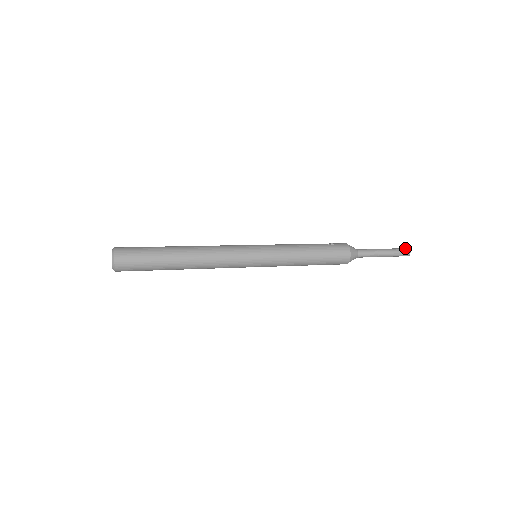
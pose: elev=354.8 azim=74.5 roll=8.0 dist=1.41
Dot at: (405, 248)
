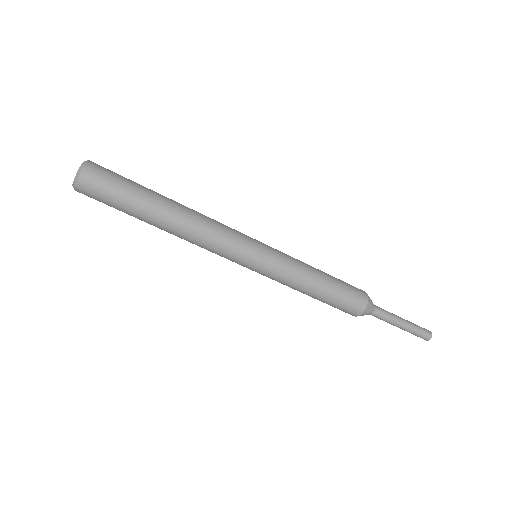
Dot at: occluded
